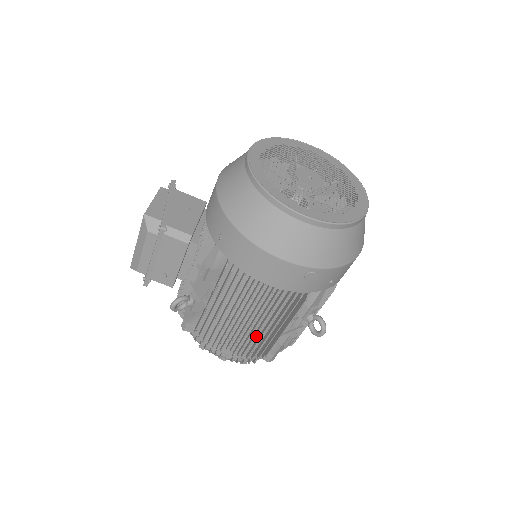
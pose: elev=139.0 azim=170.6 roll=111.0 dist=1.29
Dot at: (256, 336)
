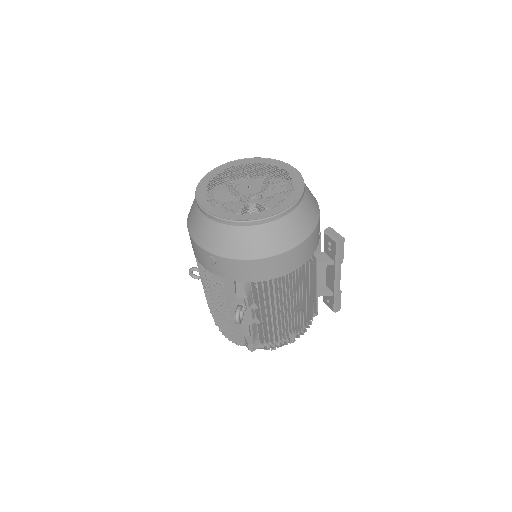
Dot at: occluded
